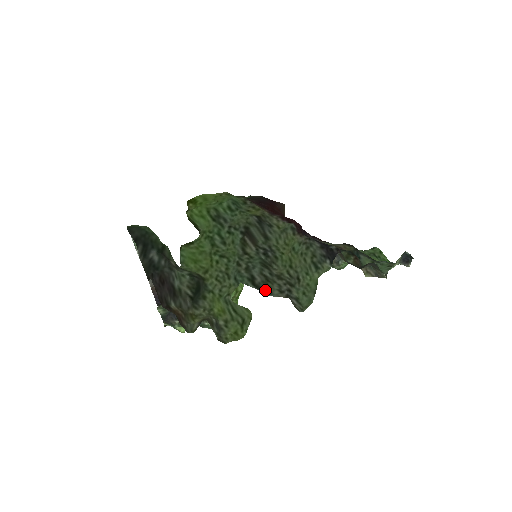
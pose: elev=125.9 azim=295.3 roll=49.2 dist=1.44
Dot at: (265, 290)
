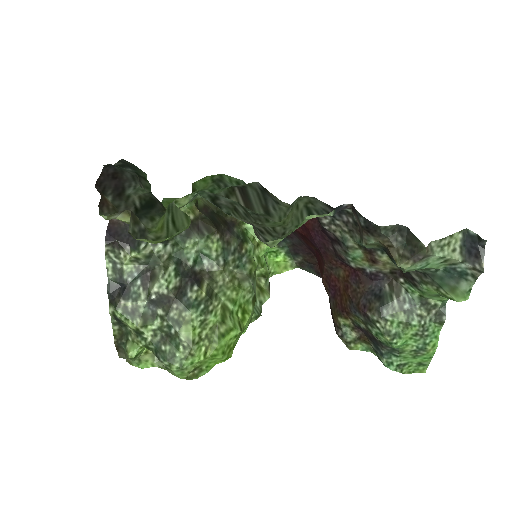
Dot at: (224, 211)
